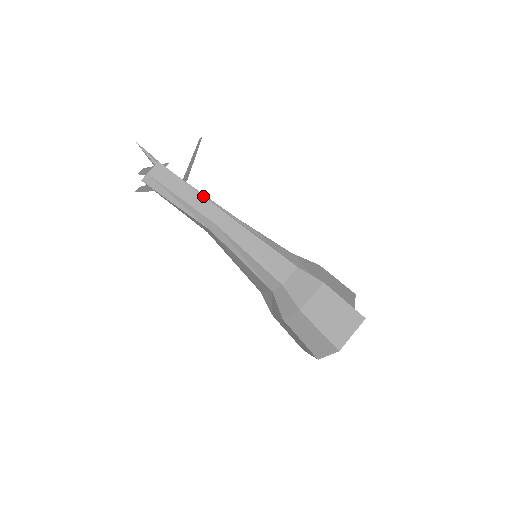
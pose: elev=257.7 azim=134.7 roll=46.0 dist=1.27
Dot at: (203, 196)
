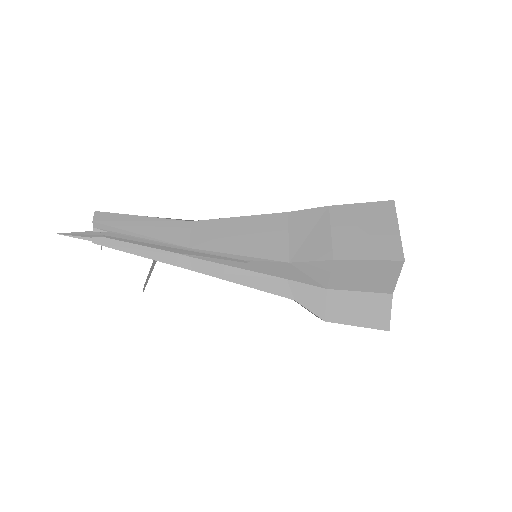
Dot at: occluded
